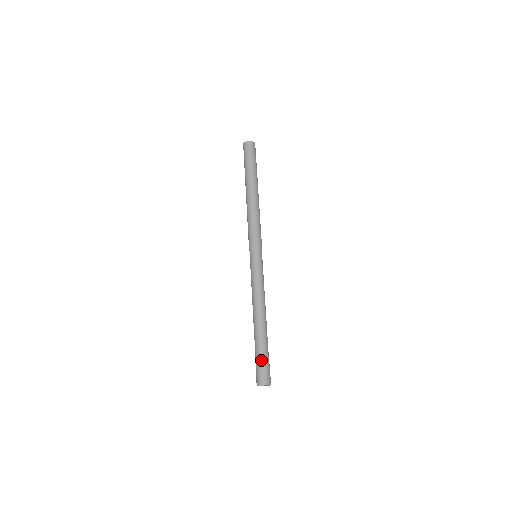
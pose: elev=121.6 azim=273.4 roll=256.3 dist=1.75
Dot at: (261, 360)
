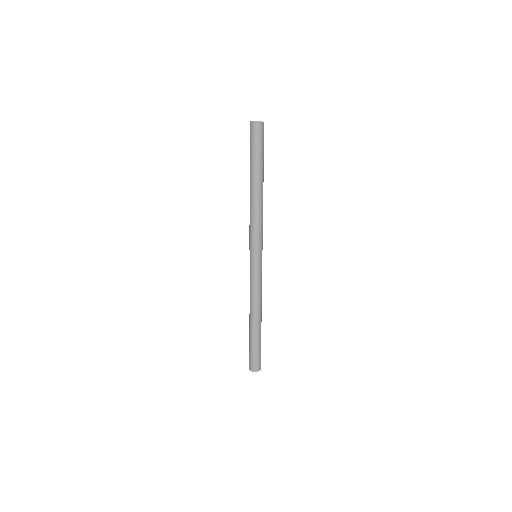
Dot at: (254, 352)
